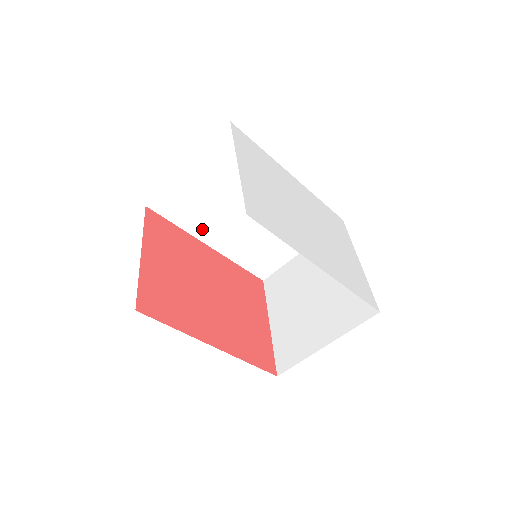
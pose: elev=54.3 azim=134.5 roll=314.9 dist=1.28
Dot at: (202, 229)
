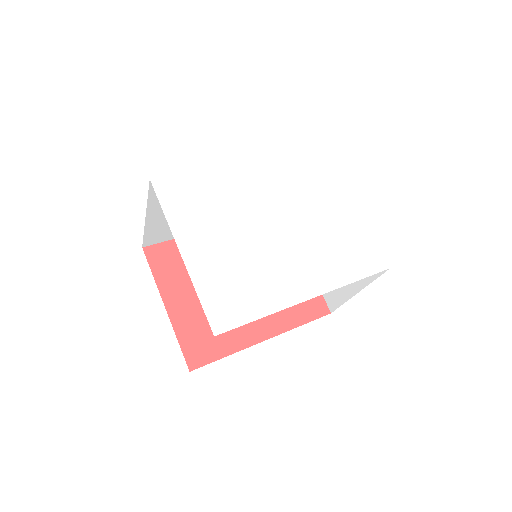
Dot at: occluded
